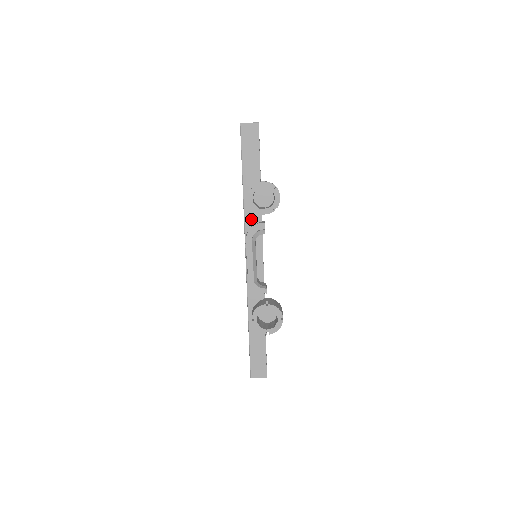
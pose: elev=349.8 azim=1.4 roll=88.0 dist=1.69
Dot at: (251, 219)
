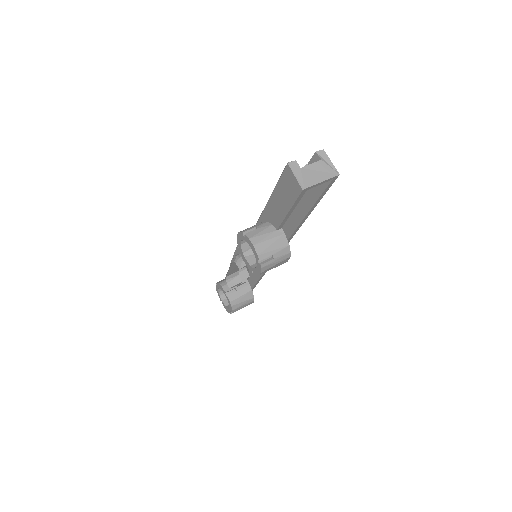
Dot at: occluded
